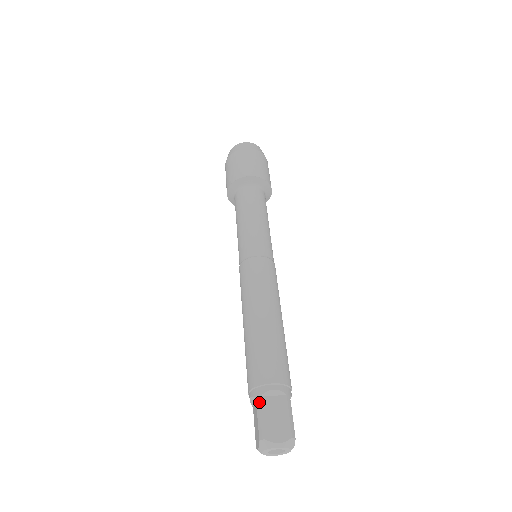
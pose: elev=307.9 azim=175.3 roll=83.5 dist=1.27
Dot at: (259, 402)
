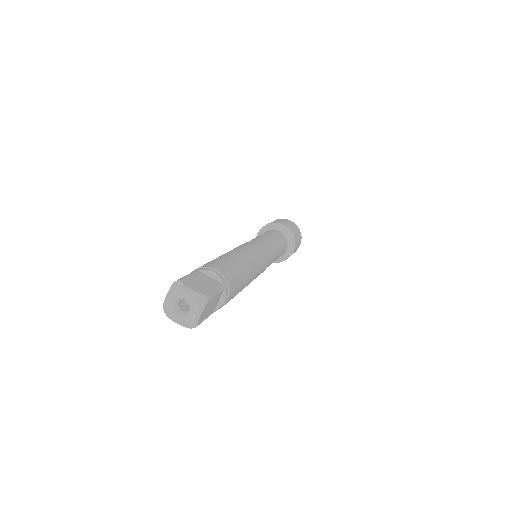
Dot at: (194, 271)
